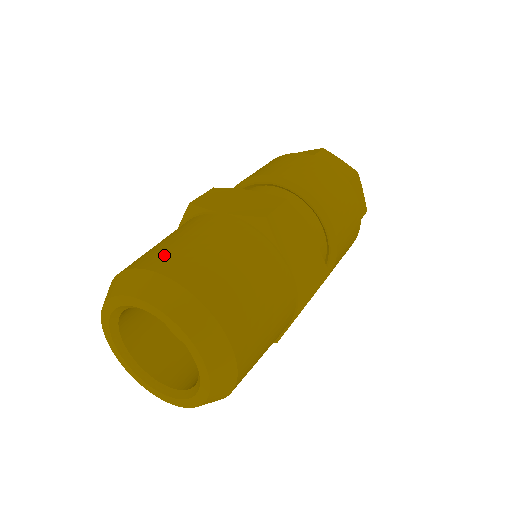
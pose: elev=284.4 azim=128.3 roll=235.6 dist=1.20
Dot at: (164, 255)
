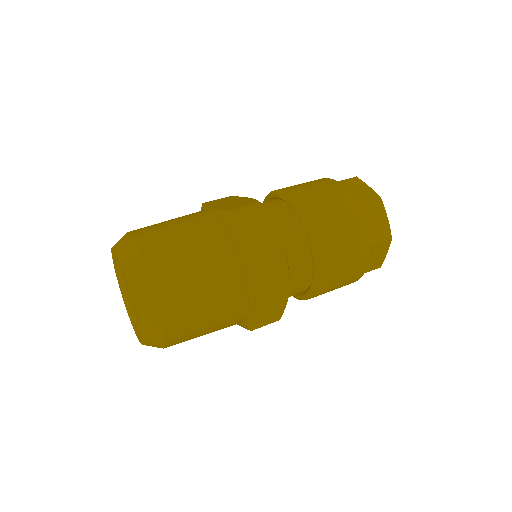
Dot at: (147, 227)
